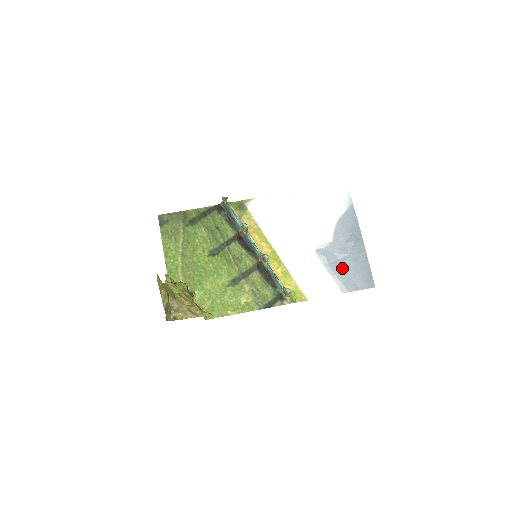
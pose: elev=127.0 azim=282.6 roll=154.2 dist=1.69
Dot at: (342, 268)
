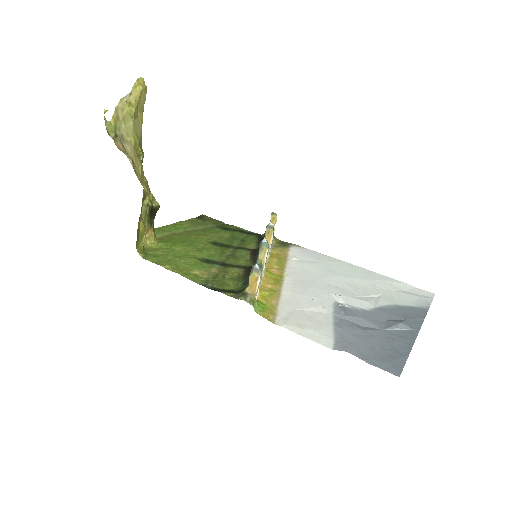
Dot at: (359, 332)
